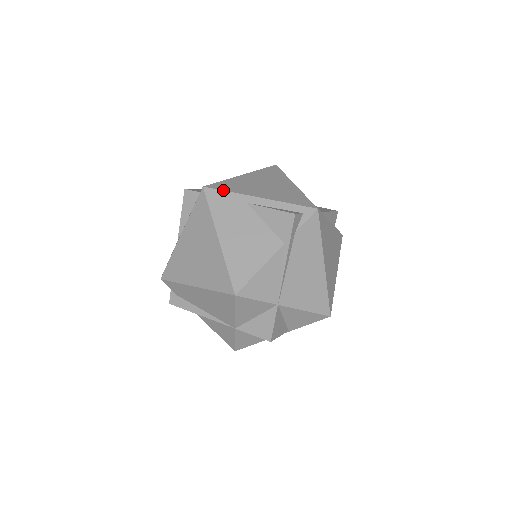
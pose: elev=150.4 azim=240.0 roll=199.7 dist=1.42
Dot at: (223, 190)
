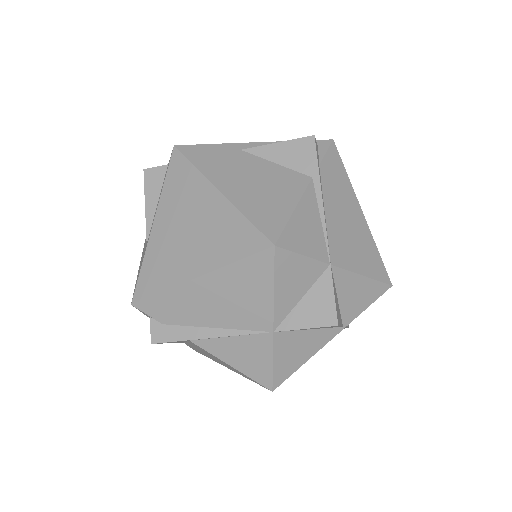
Dot at: (203, 144)
